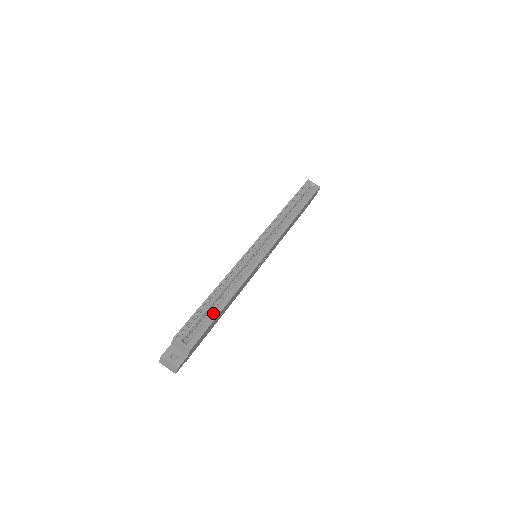
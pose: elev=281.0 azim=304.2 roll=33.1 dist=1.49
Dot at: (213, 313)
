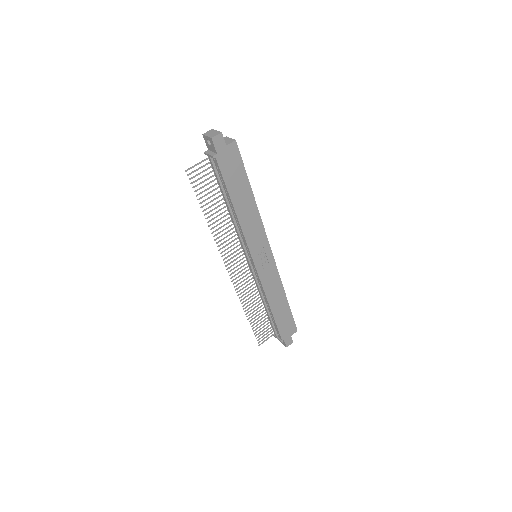
Dot at: (244, 179)
